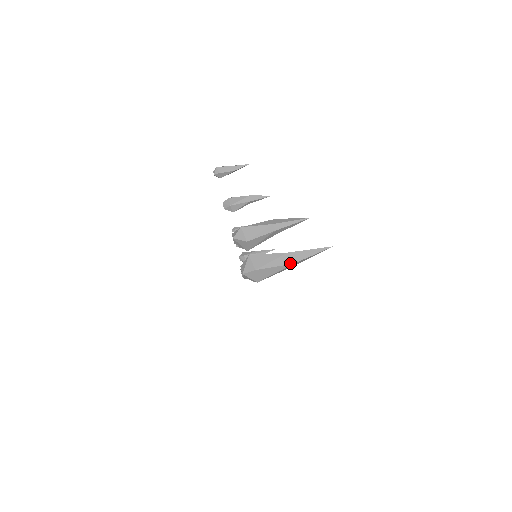
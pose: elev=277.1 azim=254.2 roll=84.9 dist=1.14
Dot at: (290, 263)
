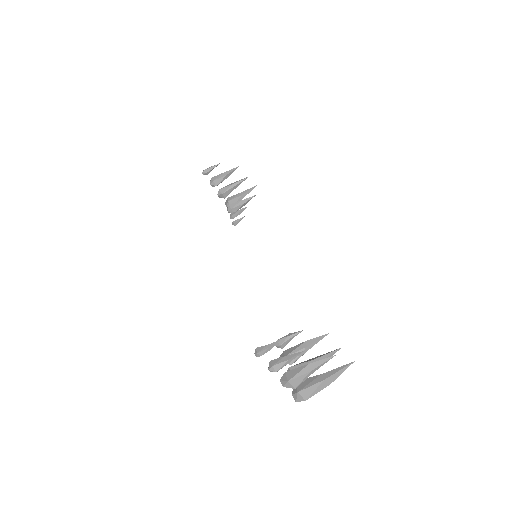
Dot at: (328, 385)
